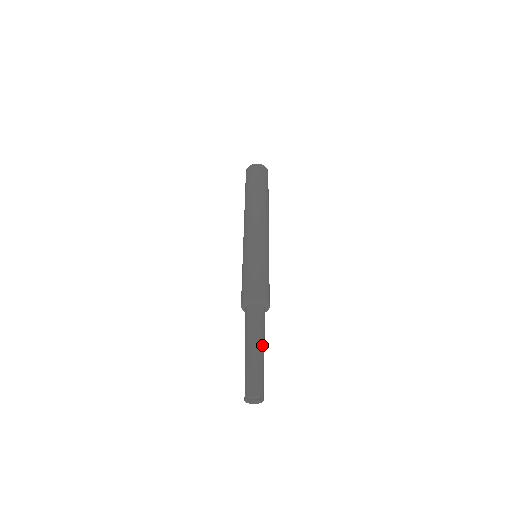
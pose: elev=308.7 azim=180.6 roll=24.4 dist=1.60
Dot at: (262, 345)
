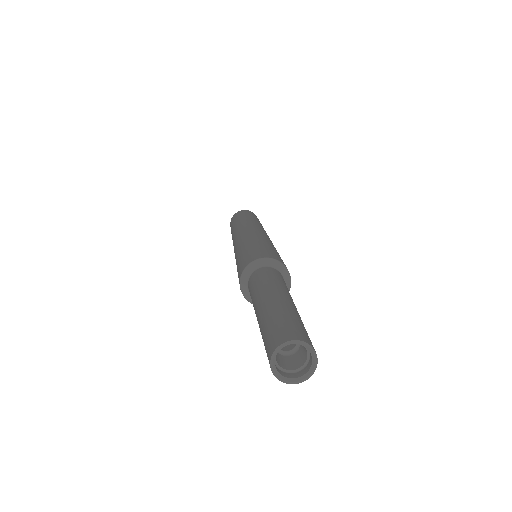
Dot at: occluded
